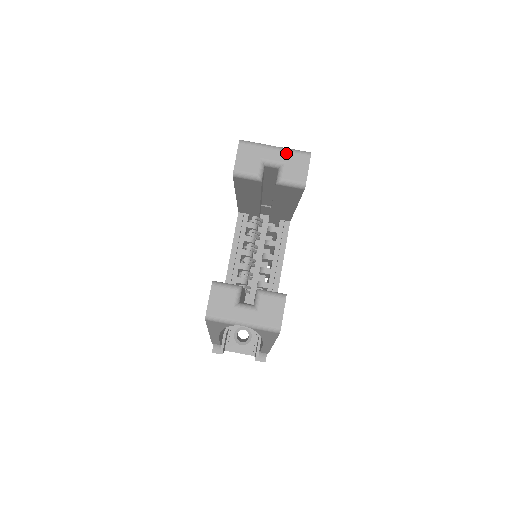
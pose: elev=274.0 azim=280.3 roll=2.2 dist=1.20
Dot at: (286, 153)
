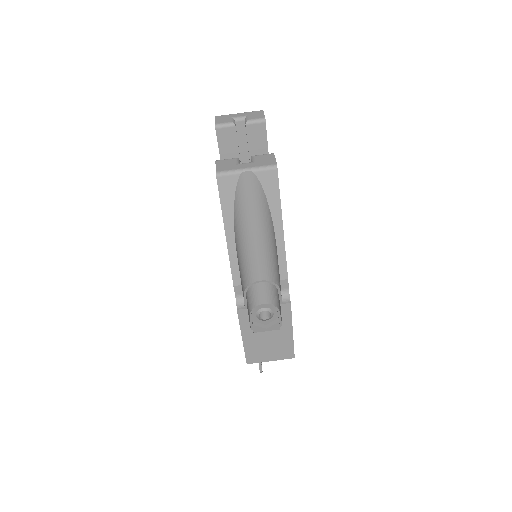
Dot at: (247, 113)
